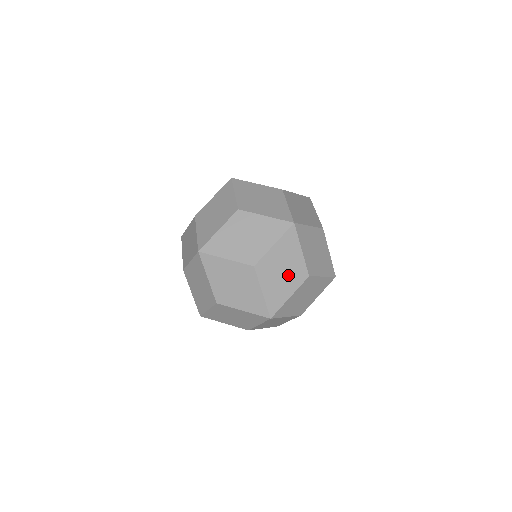
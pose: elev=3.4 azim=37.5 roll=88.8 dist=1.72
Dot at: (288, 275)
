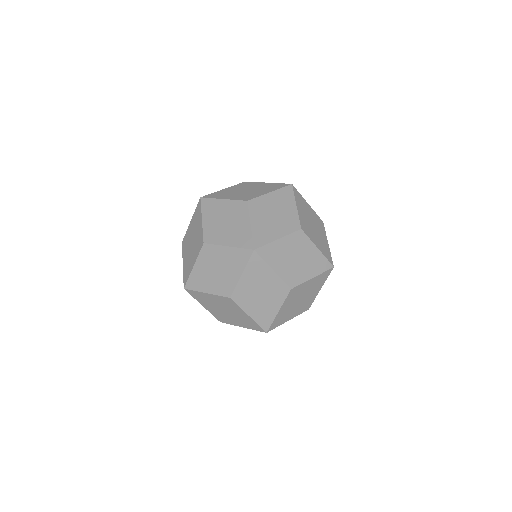
Dot at: (280, 220)
